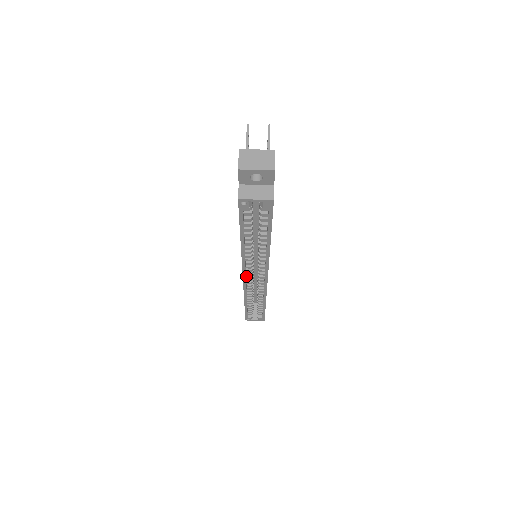
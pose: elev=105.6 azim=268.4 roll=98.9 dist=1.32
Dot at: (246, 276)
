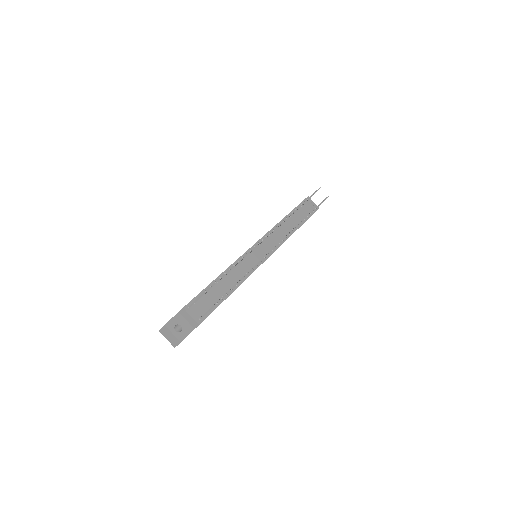
Dot at: occluded
